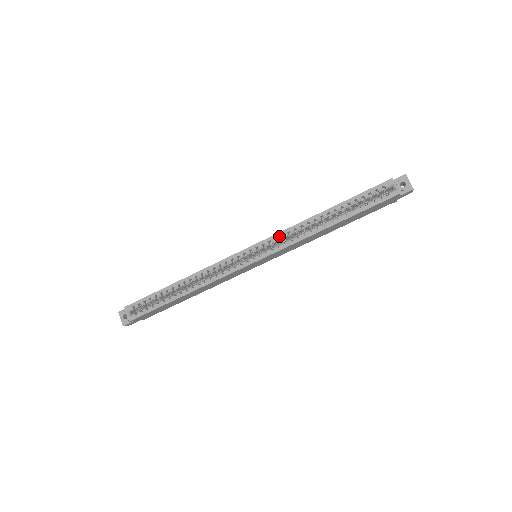
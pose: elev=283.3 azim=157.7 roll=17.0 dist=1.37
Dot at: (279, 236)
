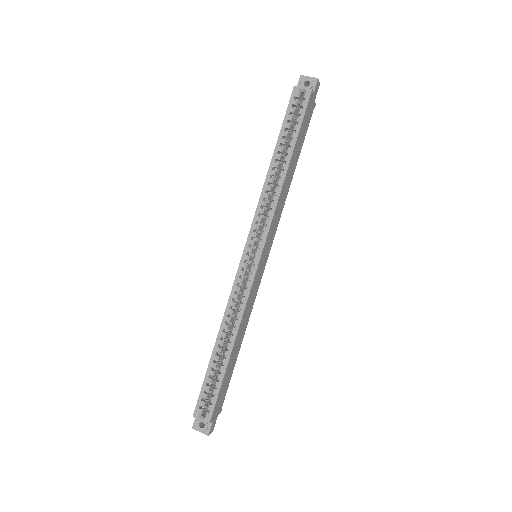
Dot at: (257, 218)
